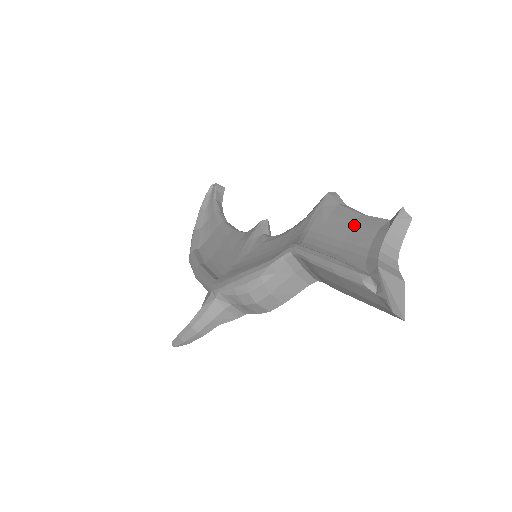
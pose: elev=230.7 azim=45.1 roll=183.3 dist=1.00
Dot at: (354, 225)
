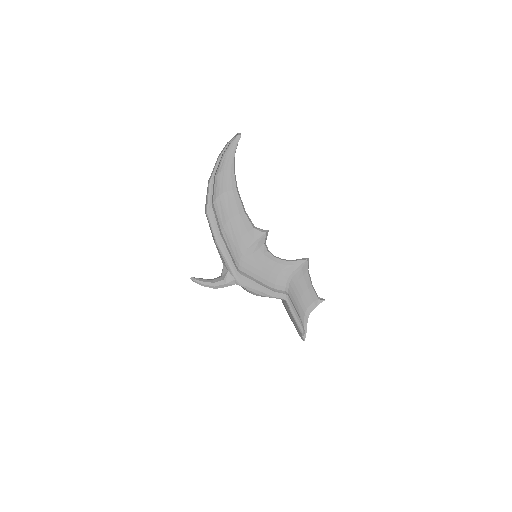
Dot at: (308, 291)
